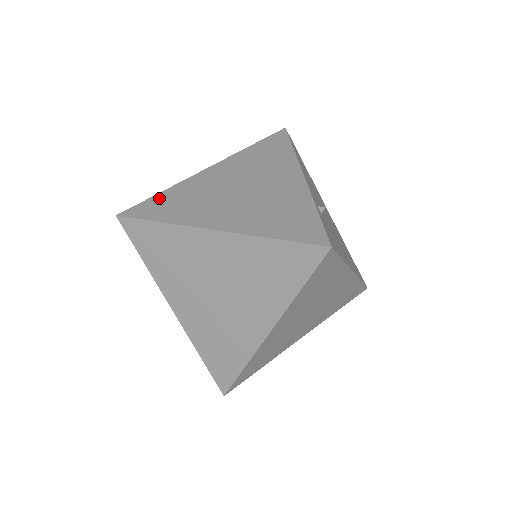
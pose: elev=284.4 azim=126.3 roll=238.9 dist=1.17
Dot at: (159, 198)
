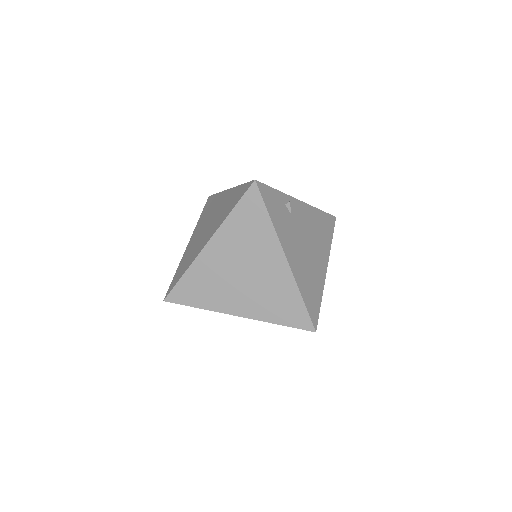
Dot at: occluded
